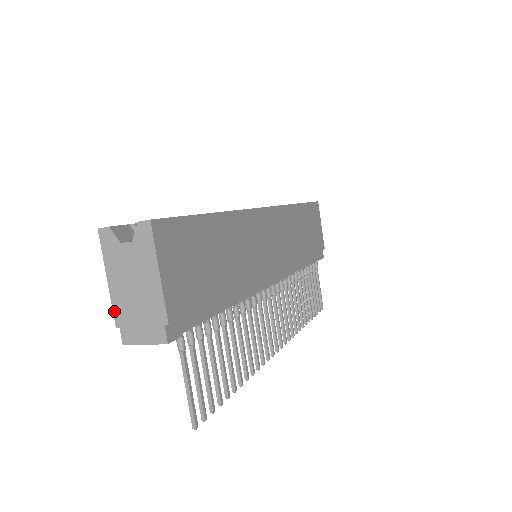
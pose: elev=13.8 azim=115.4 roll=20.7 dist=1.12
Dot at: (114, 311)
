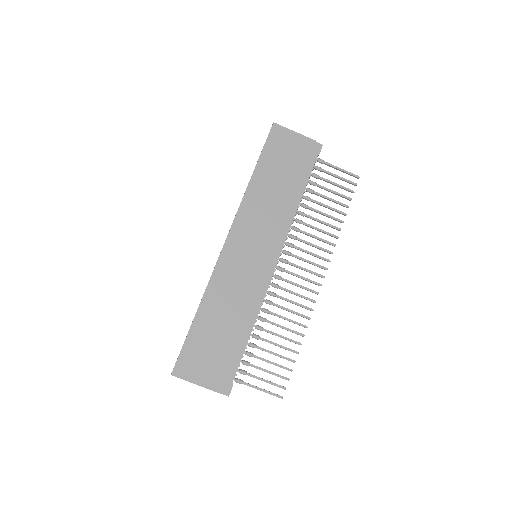
Dot at: occluded
